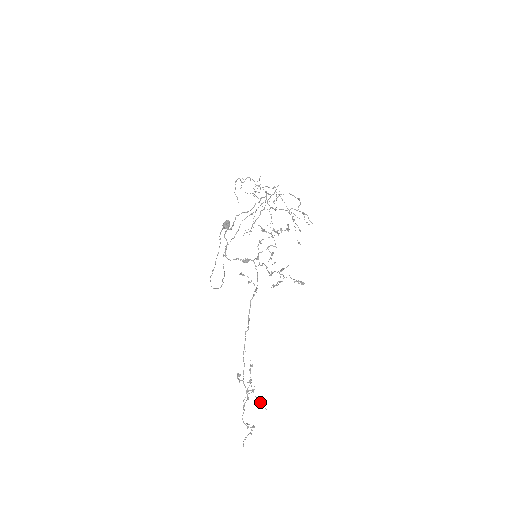
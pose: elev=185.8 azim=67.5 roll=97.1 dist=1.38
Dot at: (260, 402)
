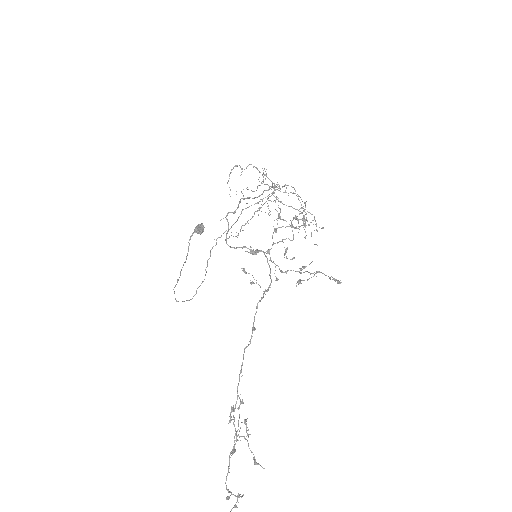
Dot at: occluded
